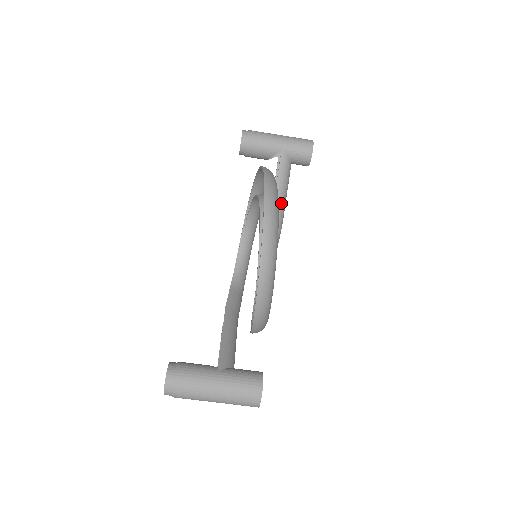
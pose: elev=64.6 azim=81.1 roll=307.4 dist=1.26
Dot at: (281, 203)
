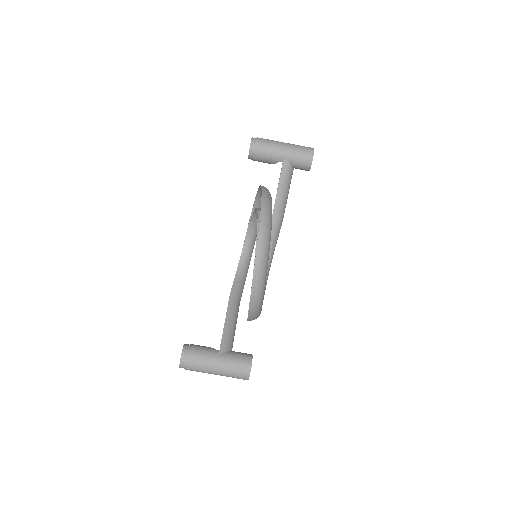
Dot at: (282, 204)
